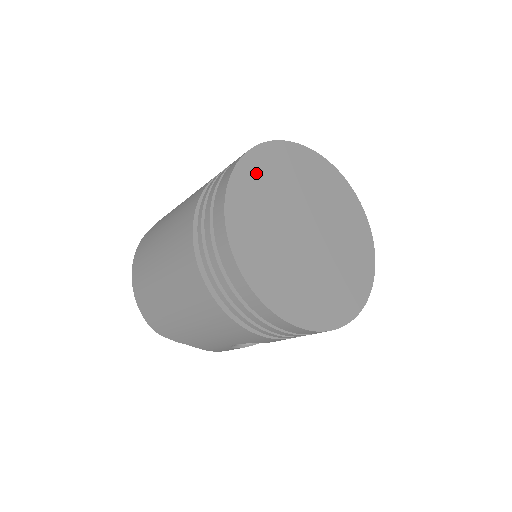
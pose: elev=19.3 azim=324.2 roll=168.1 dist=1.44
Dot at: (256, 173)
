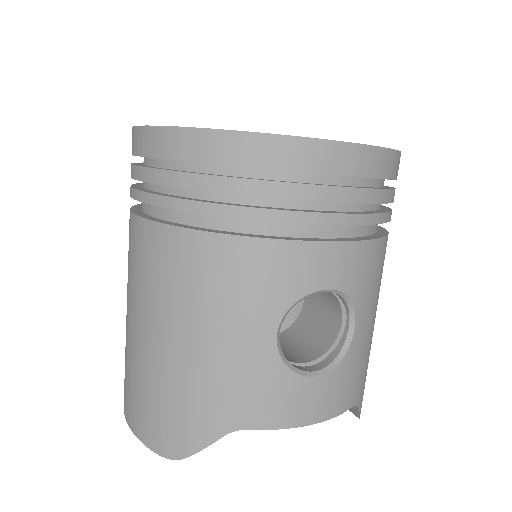
Dot at: occluded
